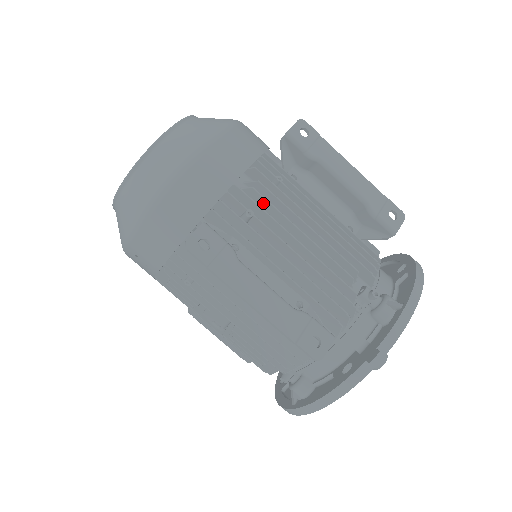
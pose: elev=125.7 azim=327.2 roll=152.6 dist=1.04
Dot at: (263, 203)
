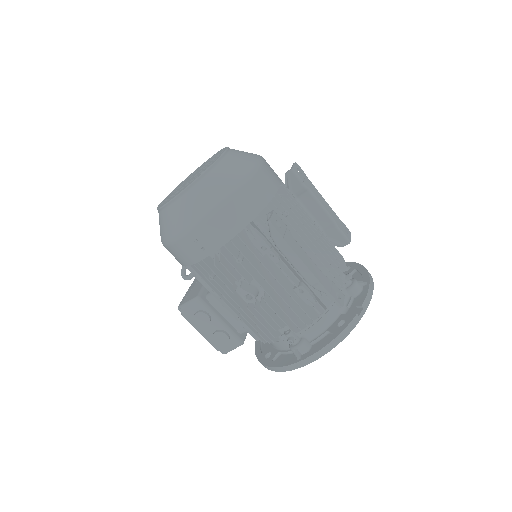
Dot at: occluded
